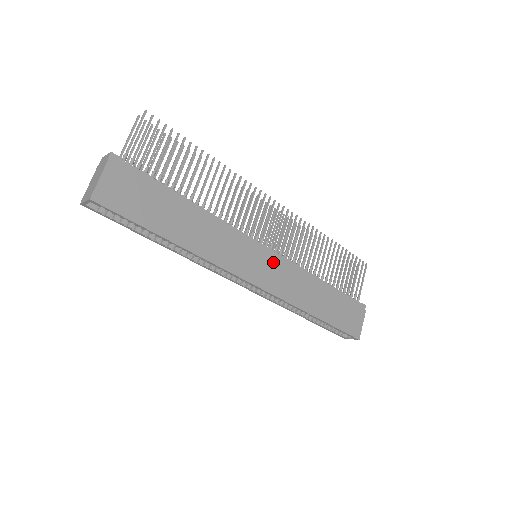
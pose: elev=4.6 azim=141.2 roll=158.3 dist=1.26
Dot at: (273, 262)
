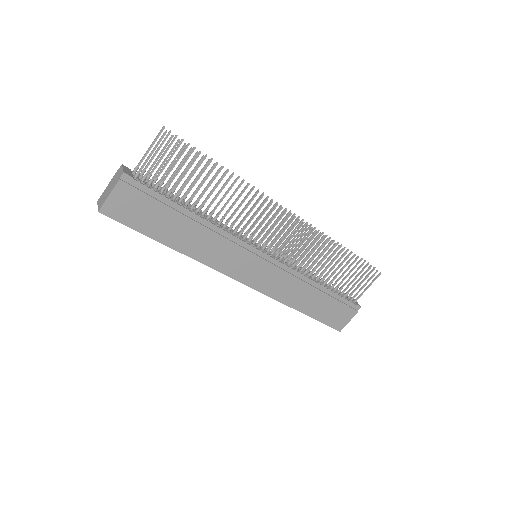
Dot at: (268, 267)
